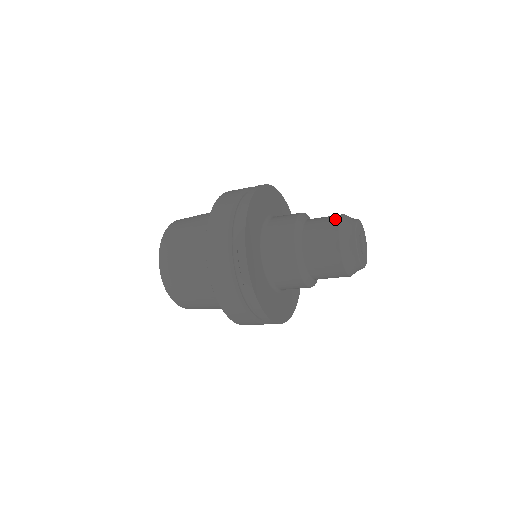
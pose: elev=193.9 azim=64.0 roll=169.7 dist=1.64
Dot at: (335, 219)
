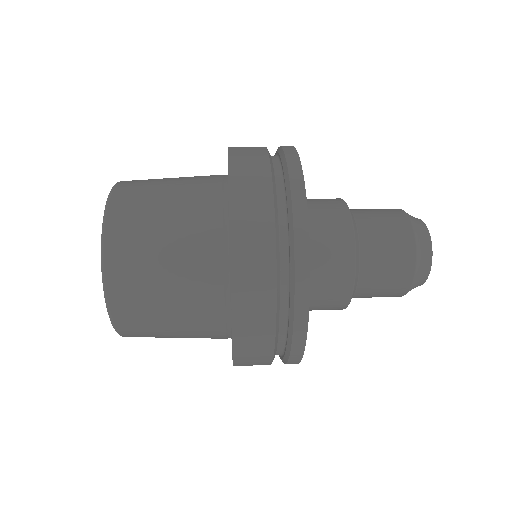
Dot at: (409, 249)
